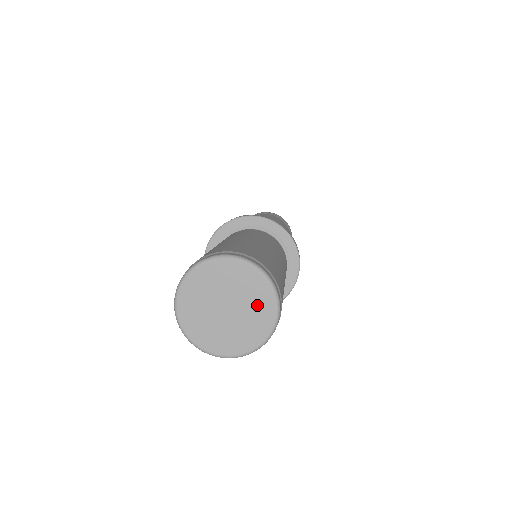
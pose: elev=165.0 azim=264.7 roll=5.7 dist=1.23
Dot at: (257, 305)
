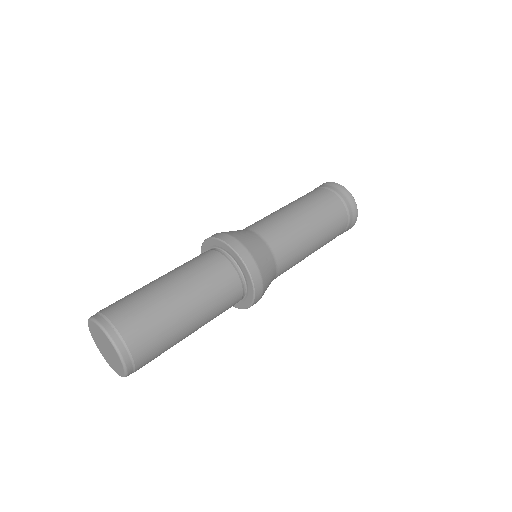
Dot at: (111, 350)
